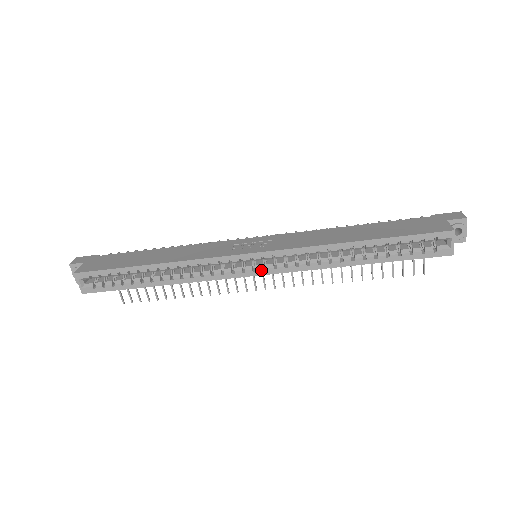
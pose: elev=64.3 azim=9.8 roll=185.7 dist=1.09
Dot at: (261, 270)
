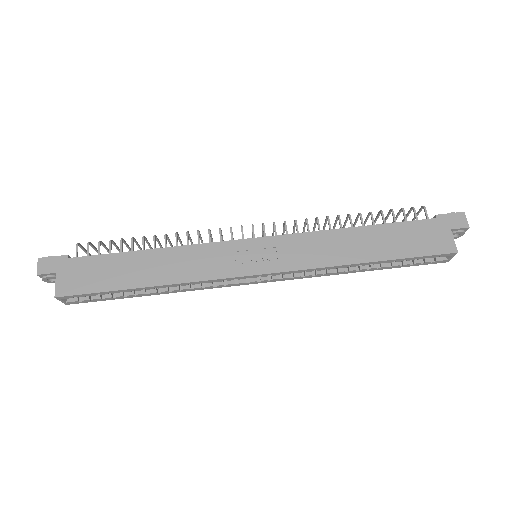
Dot at: (266, 281)
